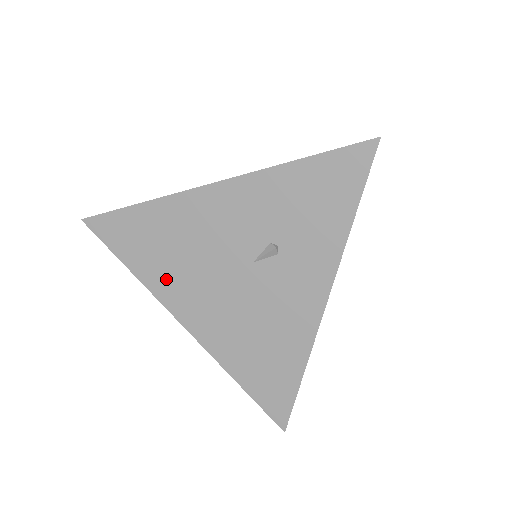
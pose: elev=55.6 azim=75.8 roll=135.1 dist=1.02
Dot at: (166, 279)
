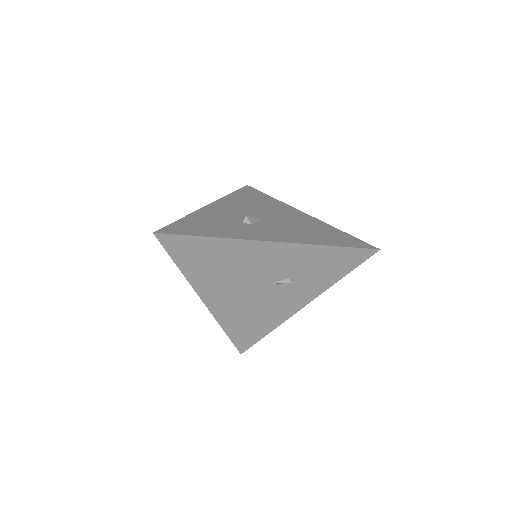
Dot at: (206, 279)
